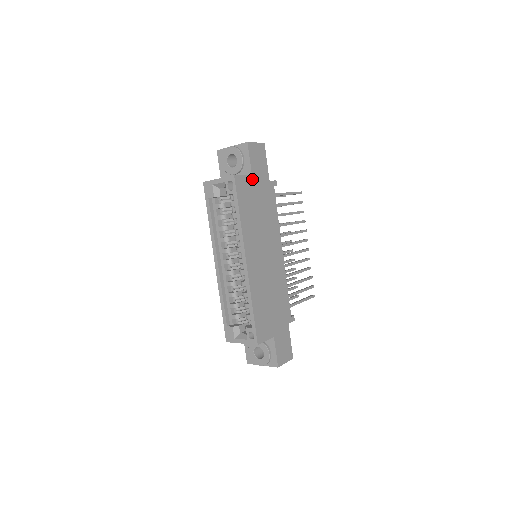
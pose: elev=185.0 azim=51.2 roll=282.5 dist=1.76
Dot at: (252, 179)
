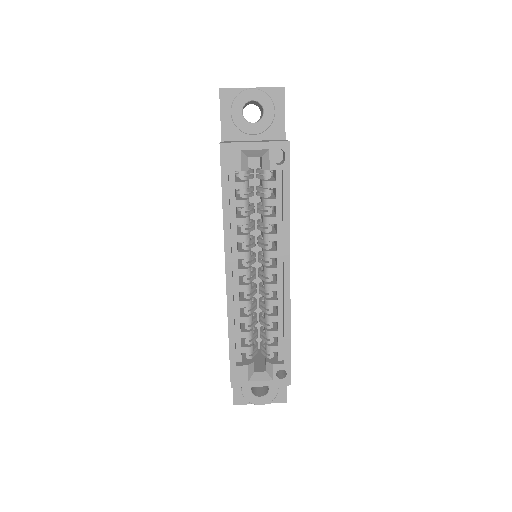
Dot at: occluded
